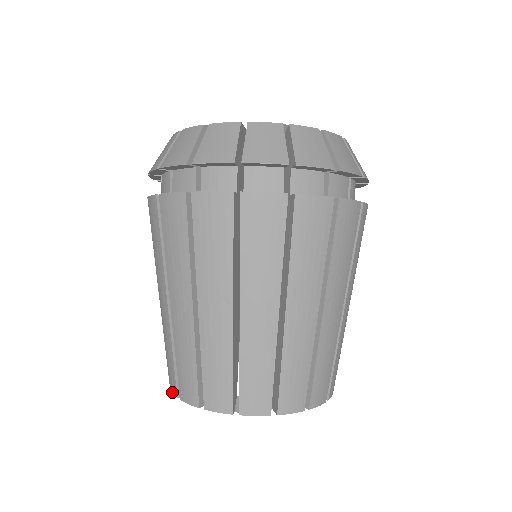
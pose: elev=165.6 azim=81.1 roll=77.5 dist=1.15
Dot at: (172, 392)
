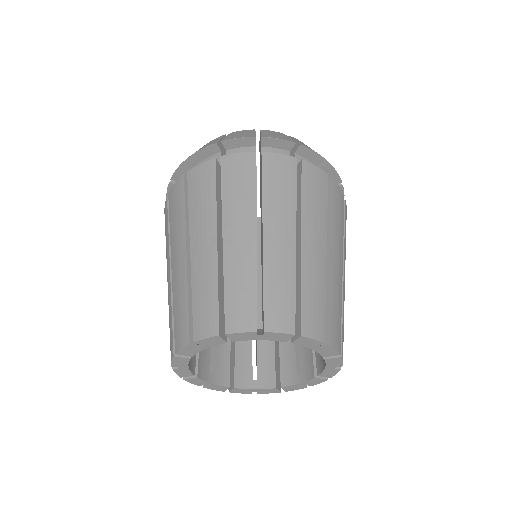
Dot at: (181, 347)
